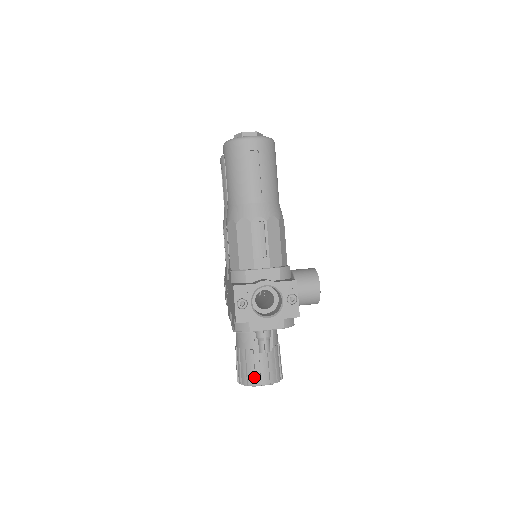
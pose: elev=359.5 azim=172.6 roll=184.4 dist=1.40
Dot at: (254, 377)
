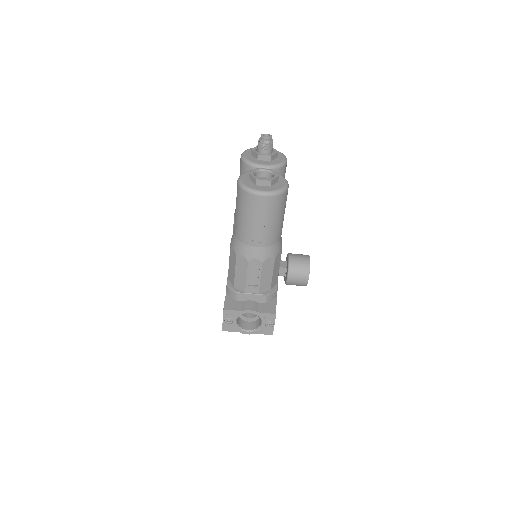
Dot at: occluded
